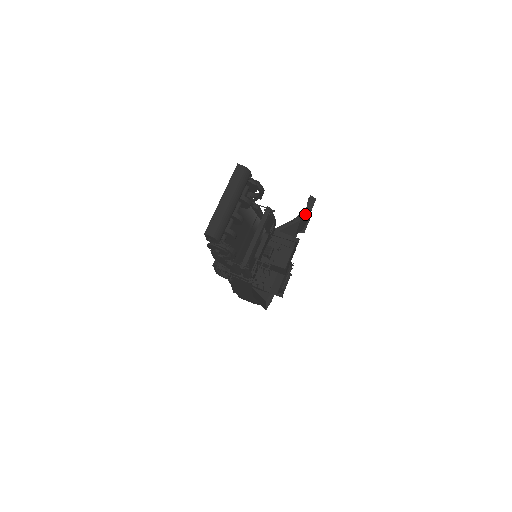
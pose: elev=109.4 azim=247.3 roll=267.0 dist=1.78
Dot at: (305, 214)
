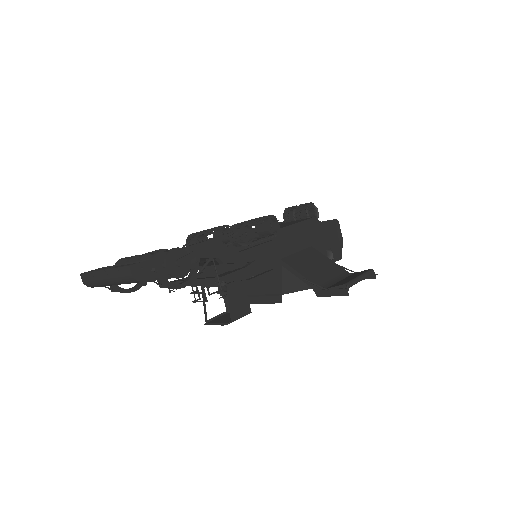
Dot at: (322, 290)
